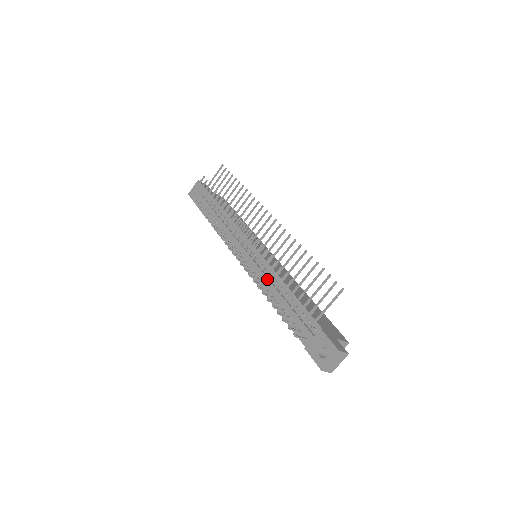
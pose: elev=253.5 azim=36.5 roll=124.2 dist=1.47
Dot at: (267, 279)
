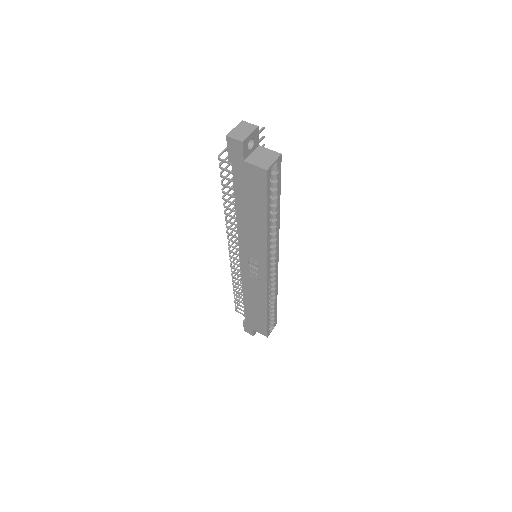
Dot at: occluded
